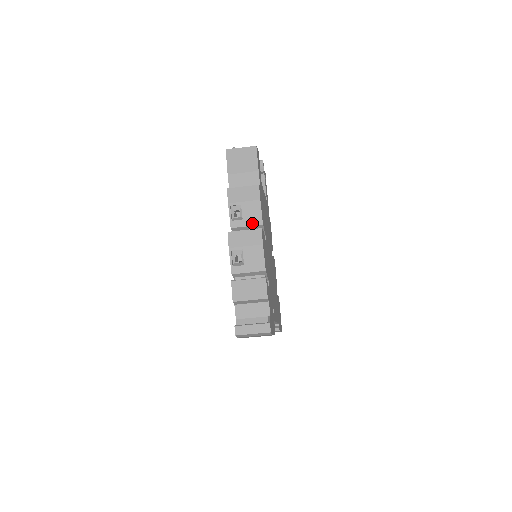
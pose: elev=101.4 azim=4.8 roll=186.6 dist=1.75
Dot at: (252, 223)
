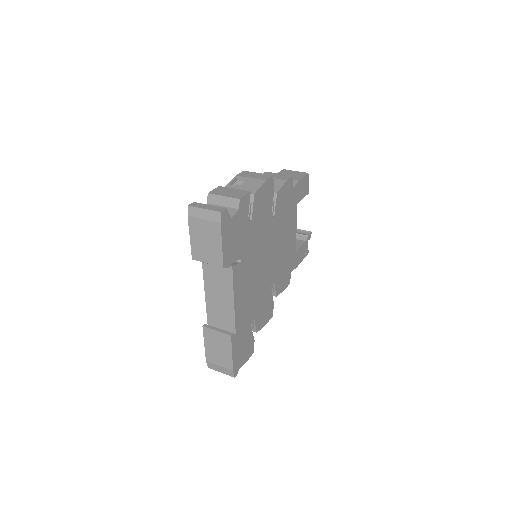
Dot at: occluded
